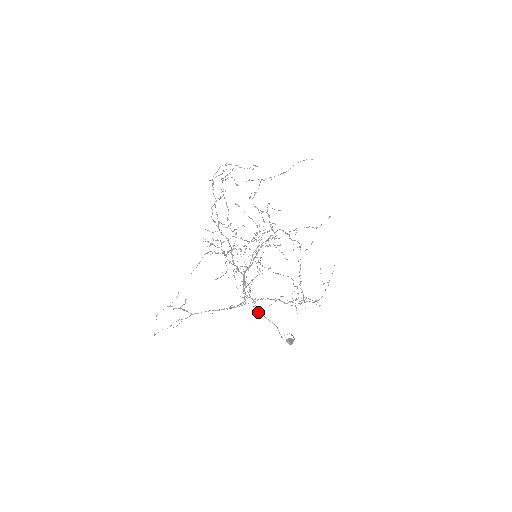
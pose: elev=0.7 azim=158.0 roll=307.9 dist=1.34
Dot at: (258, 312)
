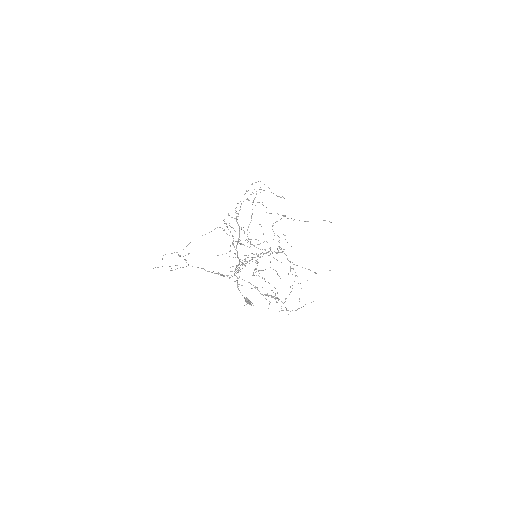
Dot at: (237, 287)
